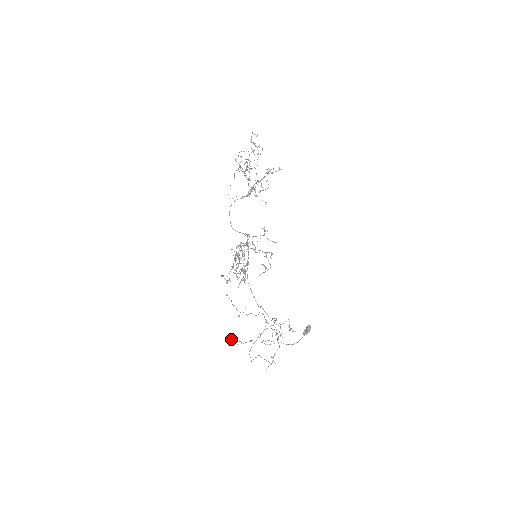
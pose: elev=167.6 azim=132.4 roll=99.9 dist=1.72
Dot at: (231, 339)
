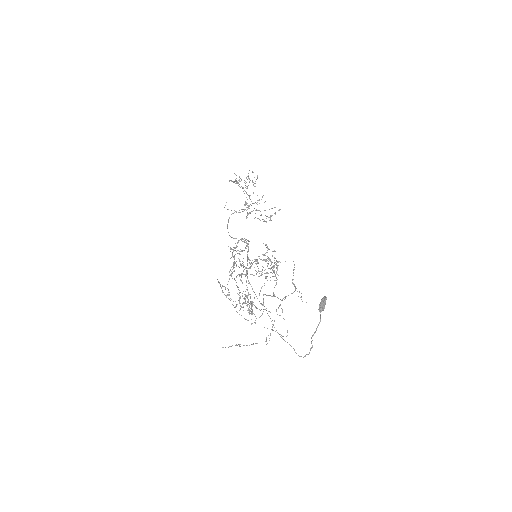
Dot at: occluded
